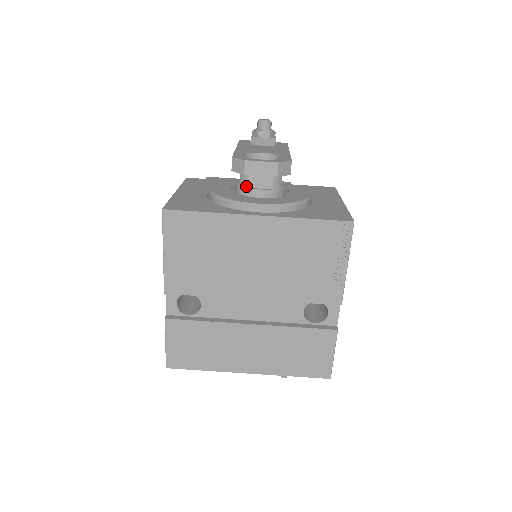
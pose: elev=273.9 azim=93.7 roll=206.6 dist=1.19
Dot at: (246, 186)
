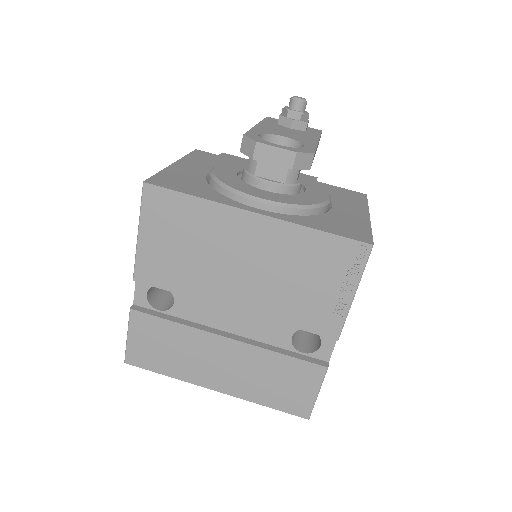
Dot at: (253, 173)
